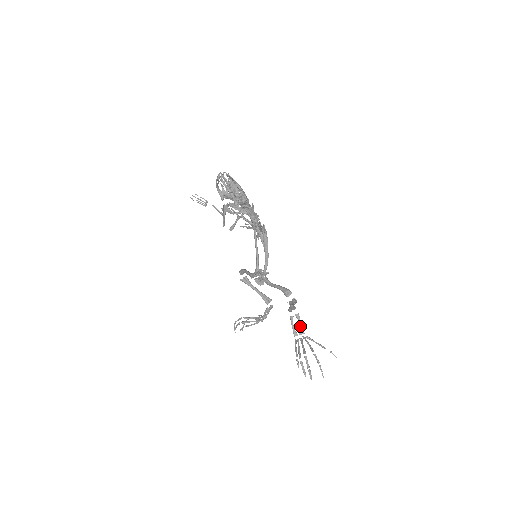
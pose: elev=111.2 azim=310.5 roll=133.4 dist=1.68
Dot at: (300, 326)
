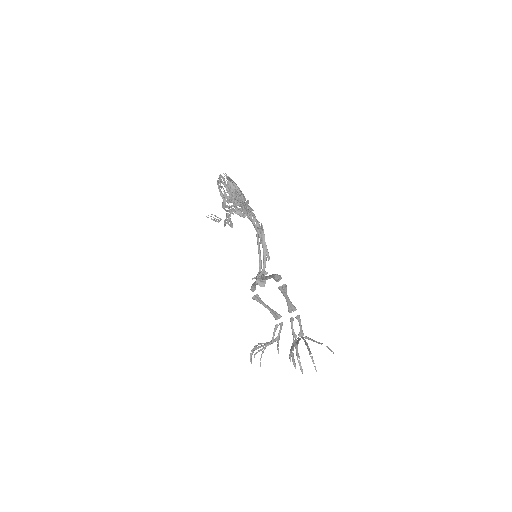
Dot at: (300, 327)
